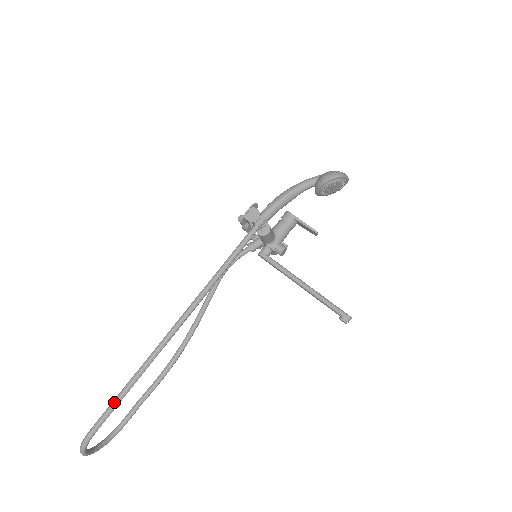
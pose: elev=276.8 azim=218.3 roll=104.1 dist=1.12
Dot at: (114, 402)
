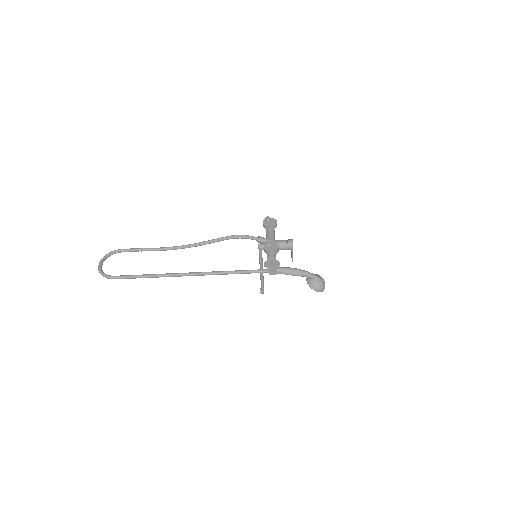
Dot at: (135, 278)
